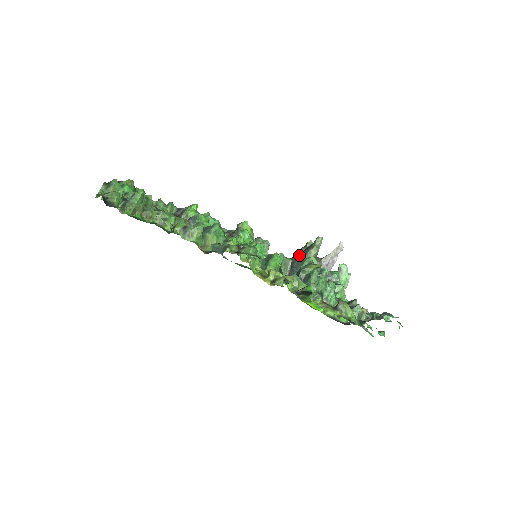
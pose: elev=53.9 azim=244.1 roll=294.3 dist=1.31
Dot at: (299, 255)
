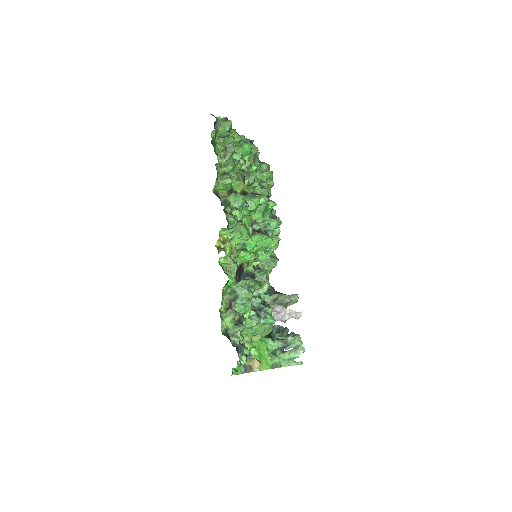
Dot at: (278, 292)
